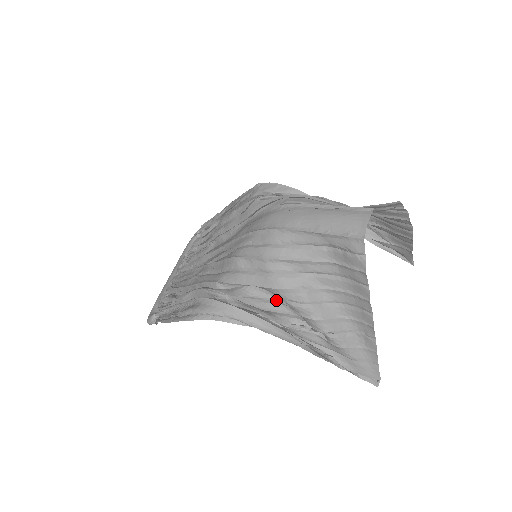
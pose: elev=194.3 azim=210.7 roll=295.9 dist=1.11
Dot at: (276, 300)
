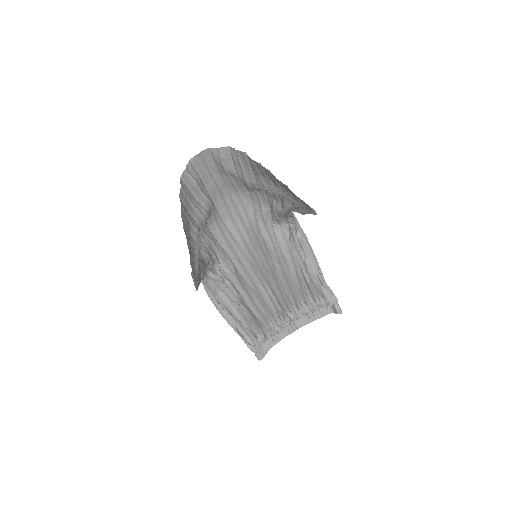
Dot at: occluded
